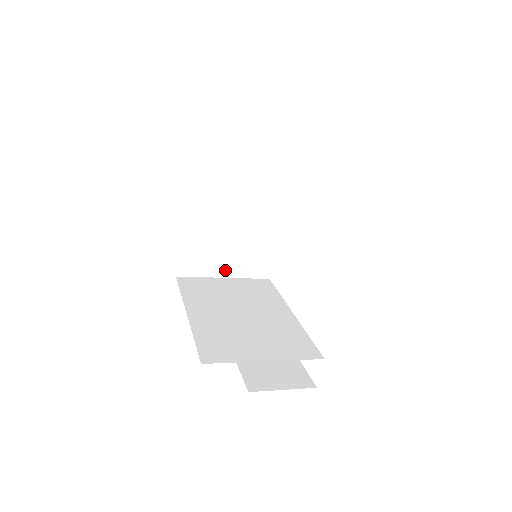
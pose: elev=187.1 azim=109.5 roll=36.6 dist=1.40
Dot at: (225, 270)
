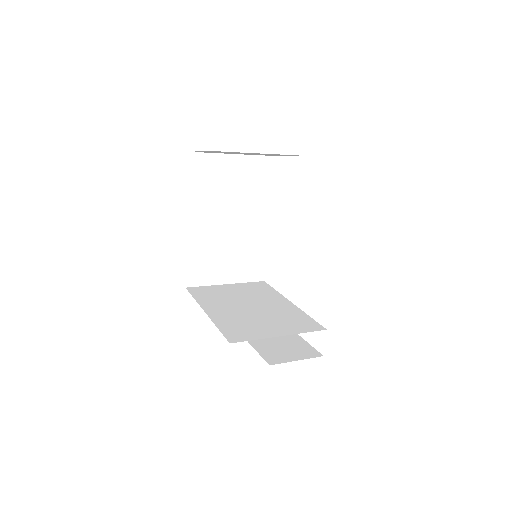
Dot at: (226, 277)
